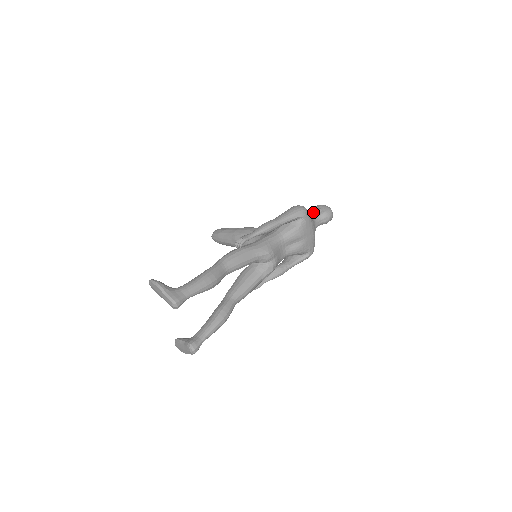
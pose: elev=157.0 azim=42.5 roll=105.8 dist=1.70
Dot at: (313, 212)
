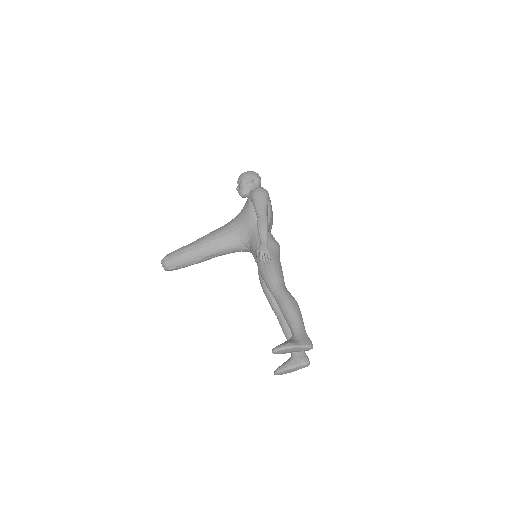
Dot at: (249, 185)
